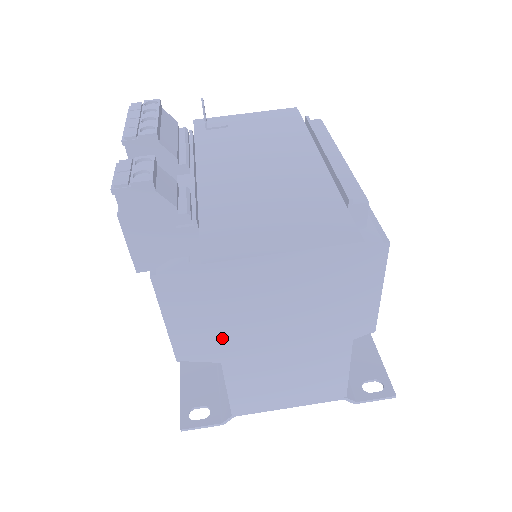
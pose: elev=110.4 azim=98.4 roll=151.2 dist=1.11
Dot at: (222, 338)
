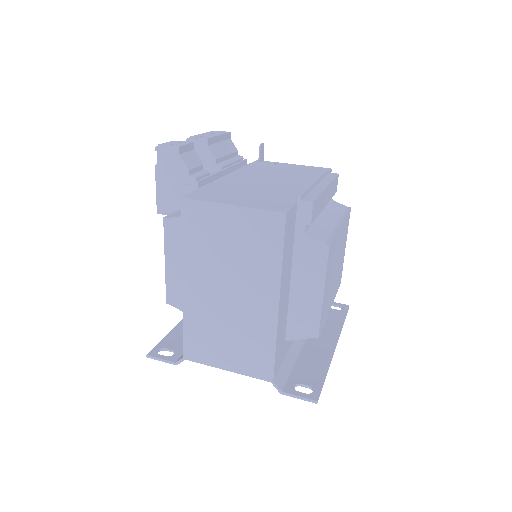
Dot at: (186, 269)
